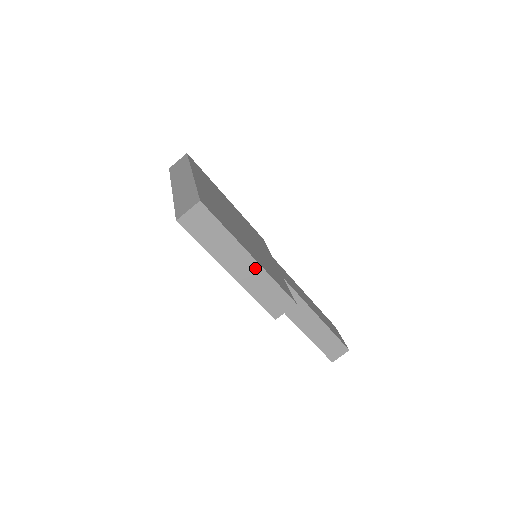
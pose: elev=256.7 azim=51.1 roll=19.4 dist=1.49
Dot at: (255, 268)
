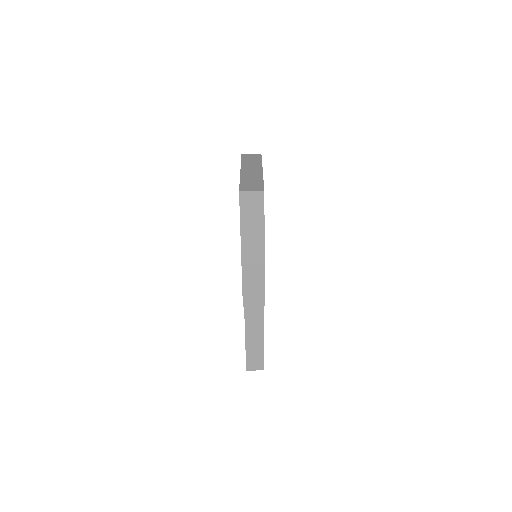
Dot at: (260, 261)
